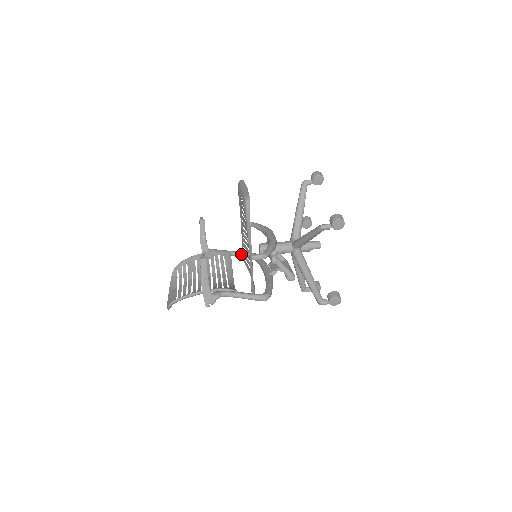
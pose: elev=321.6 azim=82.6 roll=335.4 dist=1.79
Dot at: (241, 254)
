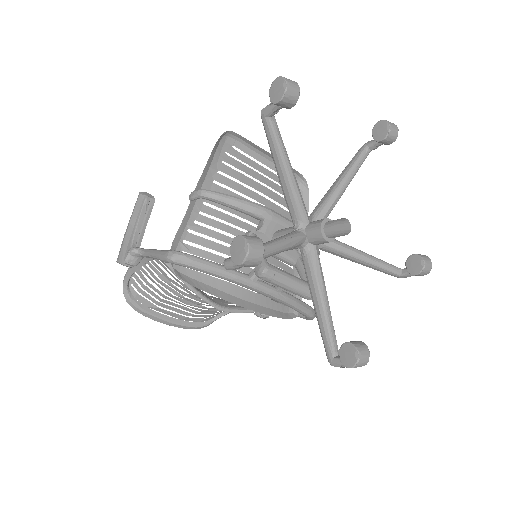
Dot at: occluded
